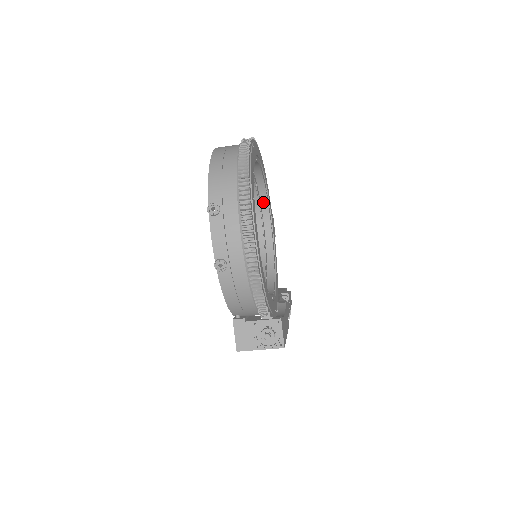
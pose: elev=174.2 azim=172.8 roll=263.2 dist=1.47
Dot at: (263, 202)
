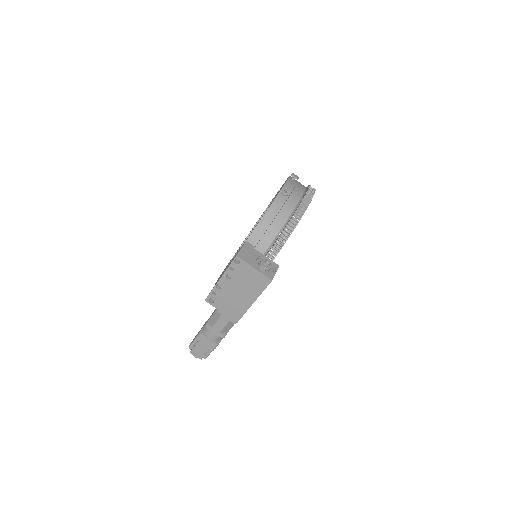
Dot at: occluded
